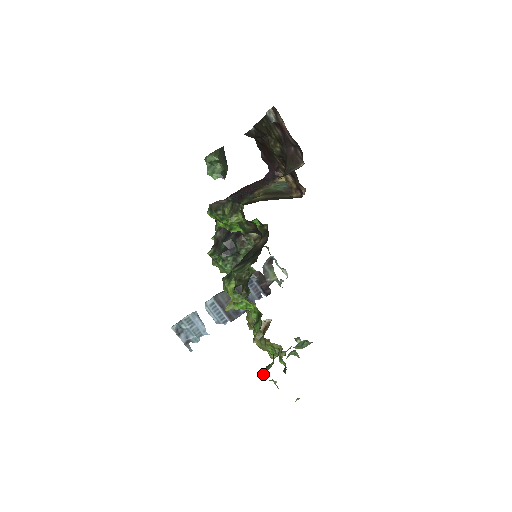
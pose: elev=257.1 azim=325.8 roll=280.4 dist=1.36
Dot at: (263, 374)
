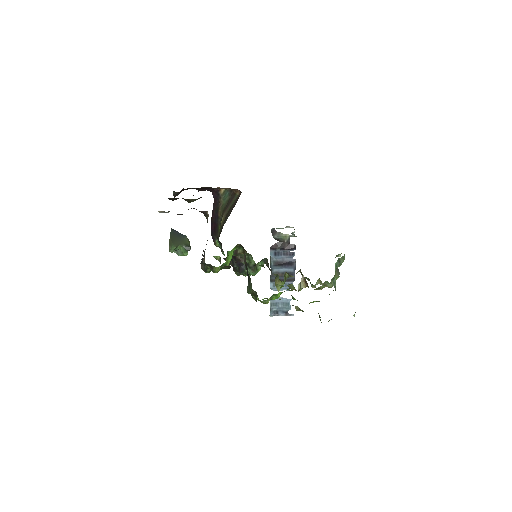
Dot at: occluded
